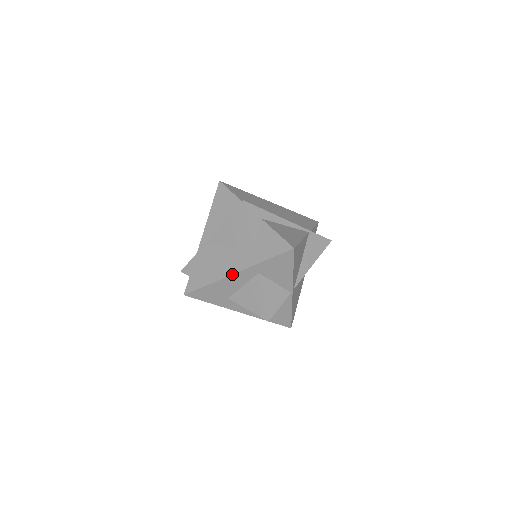
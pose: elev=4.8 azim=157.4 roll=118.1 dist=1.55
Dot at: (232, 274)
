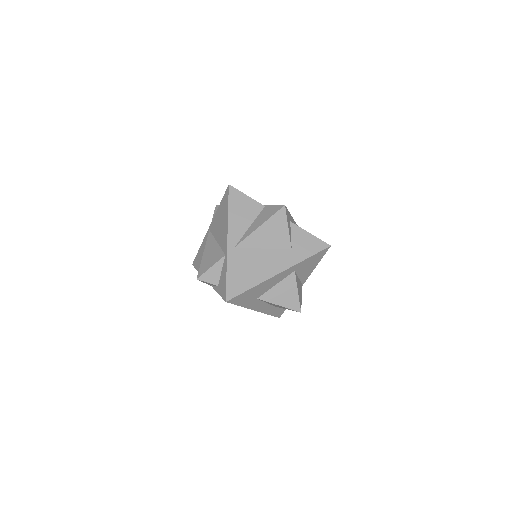
Dot at: (277, 274)
